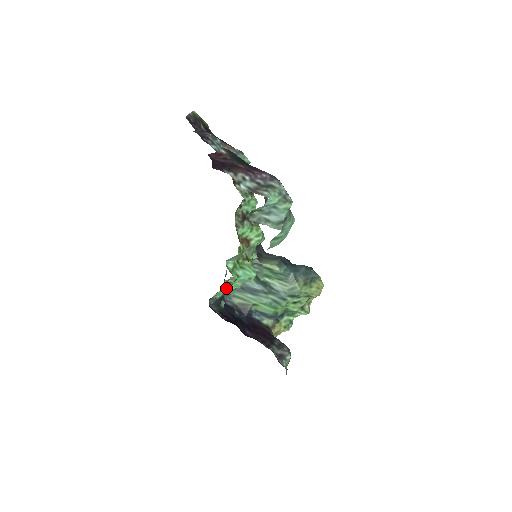
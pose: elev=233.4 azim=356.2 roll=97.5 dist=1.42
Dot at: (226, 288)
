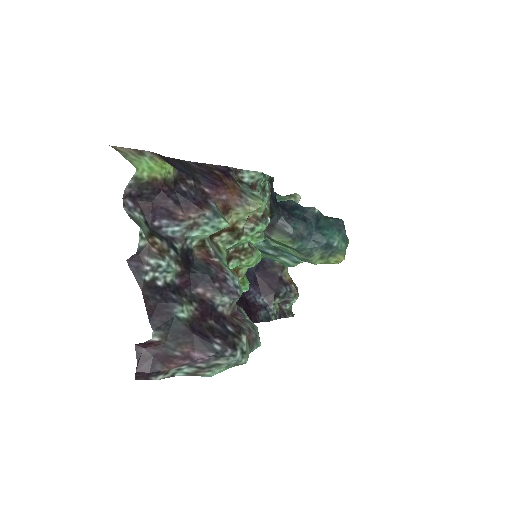
Dot at: occluded
